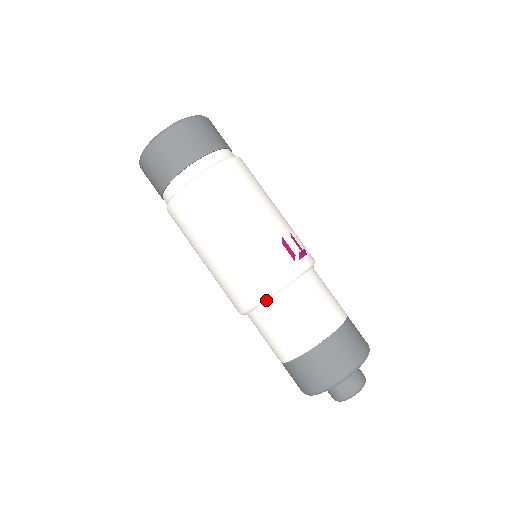
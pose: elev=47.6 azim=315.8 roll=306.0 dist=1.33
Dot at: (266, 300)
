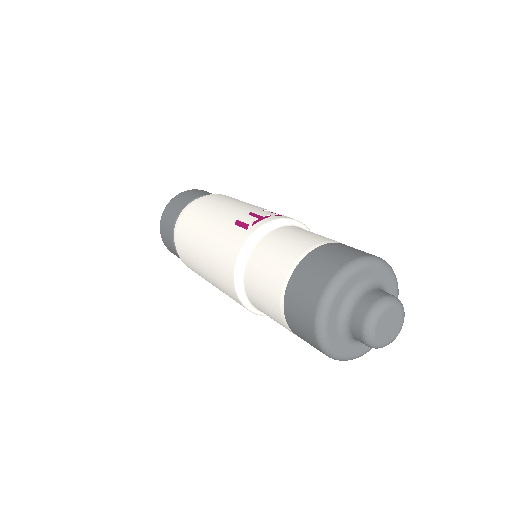
Dot at: (239, 281)
